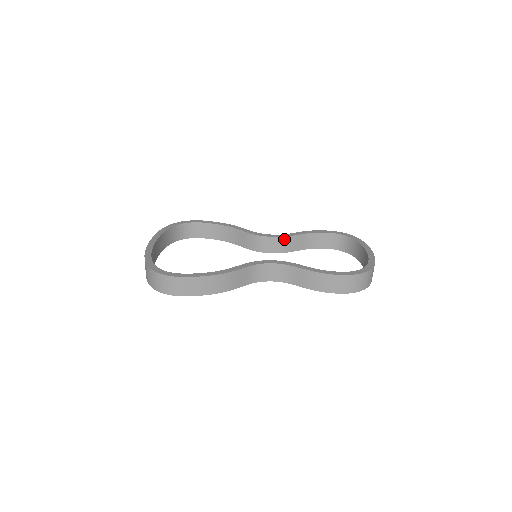
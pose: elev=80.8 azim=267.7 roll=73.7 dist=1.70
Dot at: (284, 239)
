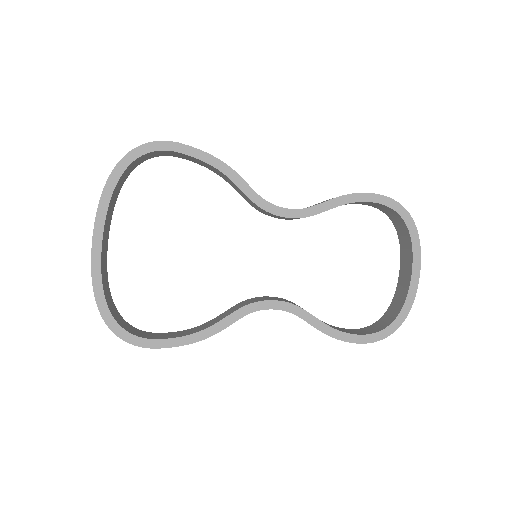
Dot at: (304, 217)
